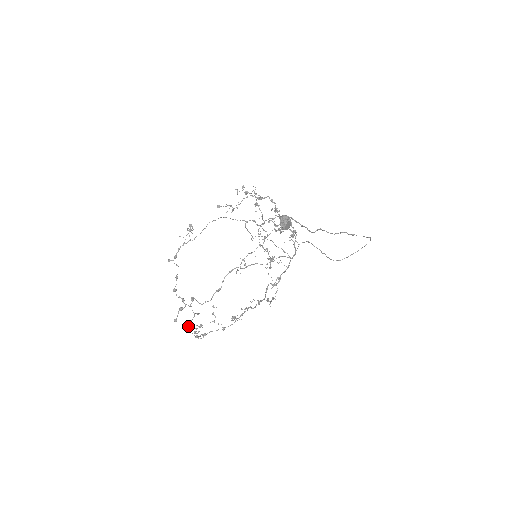
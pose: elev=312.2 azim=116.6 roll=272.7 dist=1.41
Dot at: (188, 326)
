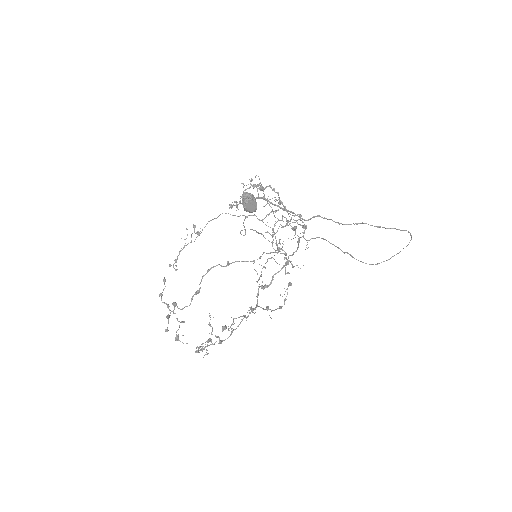
Dot at: occluded
